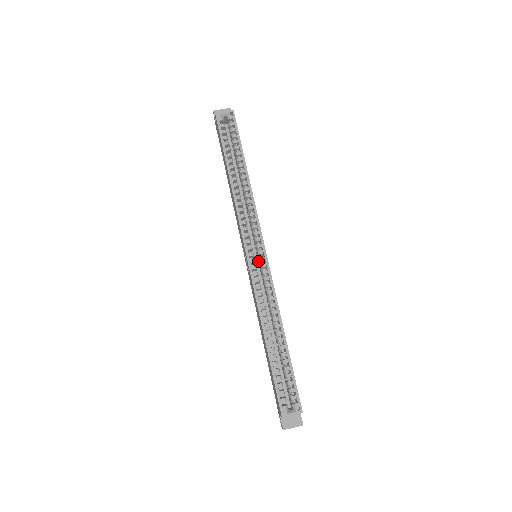
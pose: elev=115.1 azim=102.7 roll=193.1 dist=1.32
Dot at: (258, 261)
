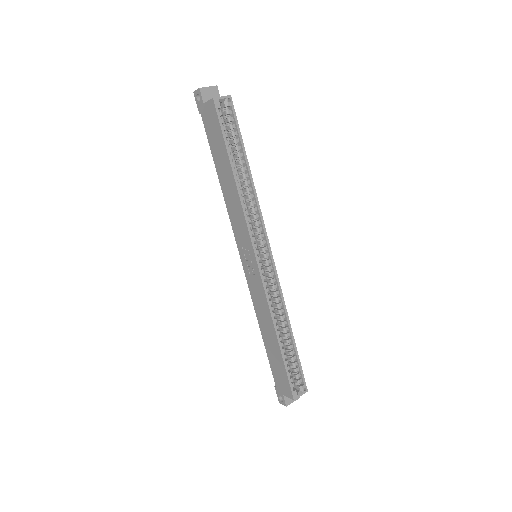
Dot at: (259, 261)
